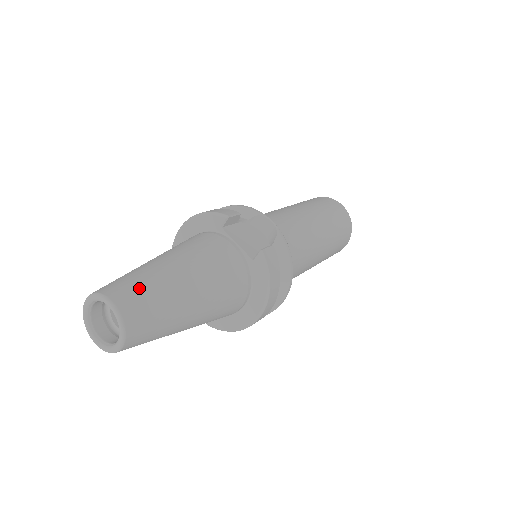
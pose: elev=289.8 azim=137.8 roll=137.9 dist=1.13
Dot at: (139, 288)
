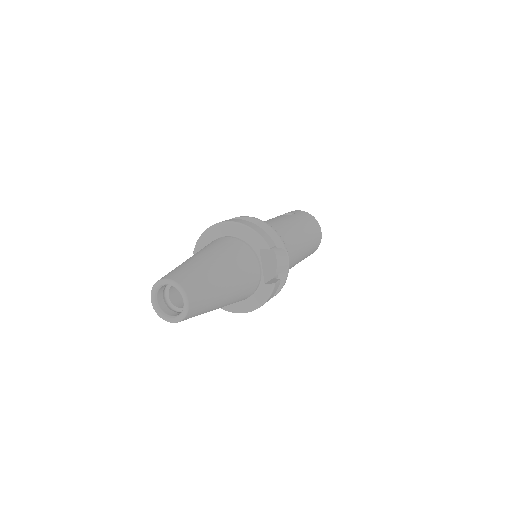
Dot at: (204, 292)
